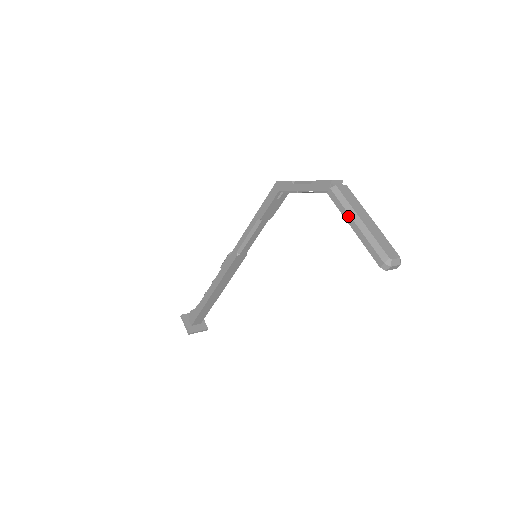
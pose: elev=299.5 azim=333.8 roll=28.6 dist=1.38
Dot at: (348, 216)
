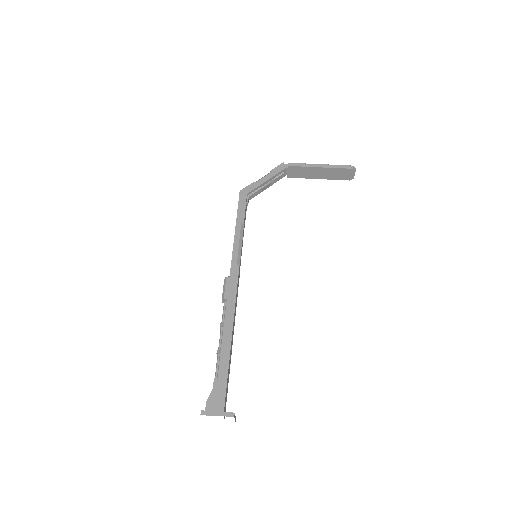
Dot at: (312, 164)
